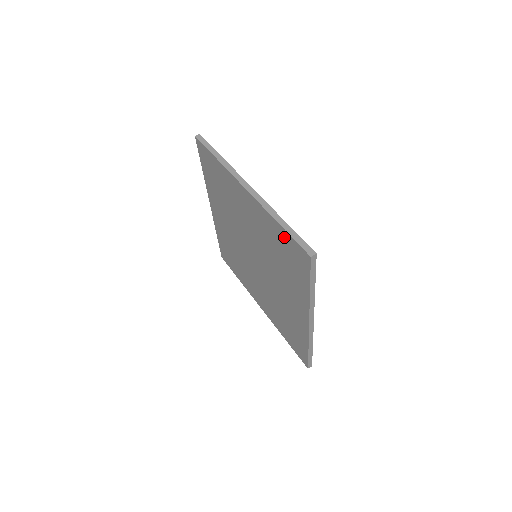
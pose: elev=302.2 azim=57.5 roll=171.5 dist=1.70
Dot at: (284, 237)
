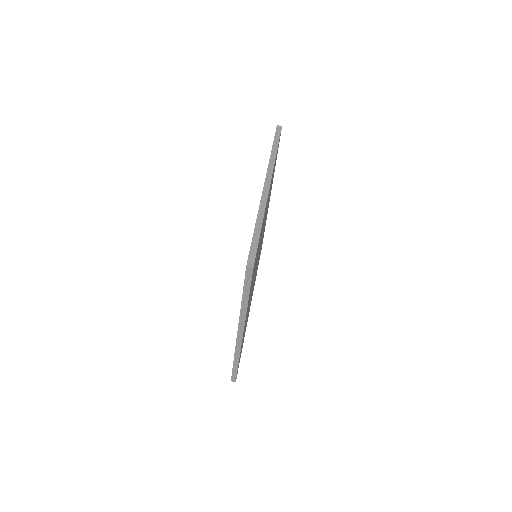
Dot at: occluded
